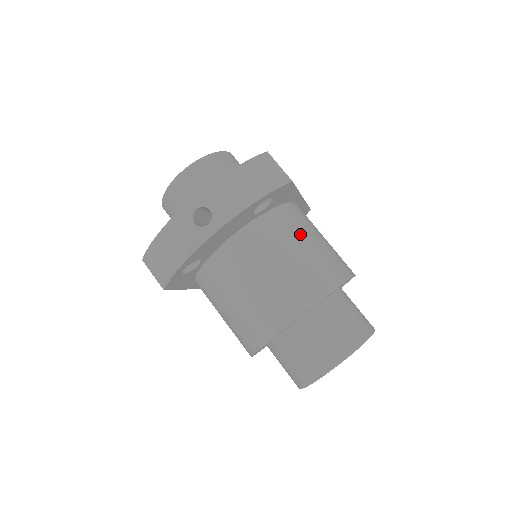
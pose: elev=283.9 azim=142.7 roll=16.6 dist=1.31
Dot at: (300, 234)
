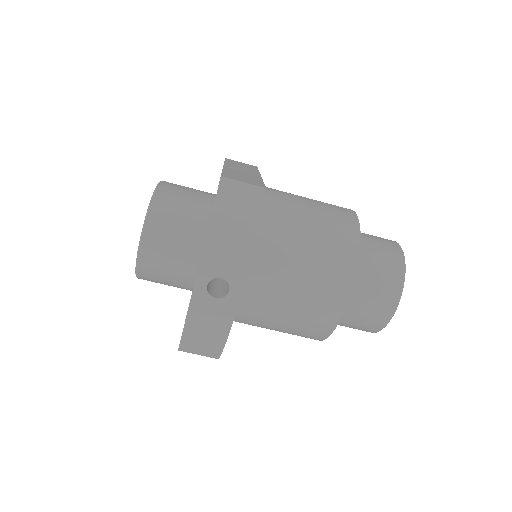
Dot at: (295, 221)
